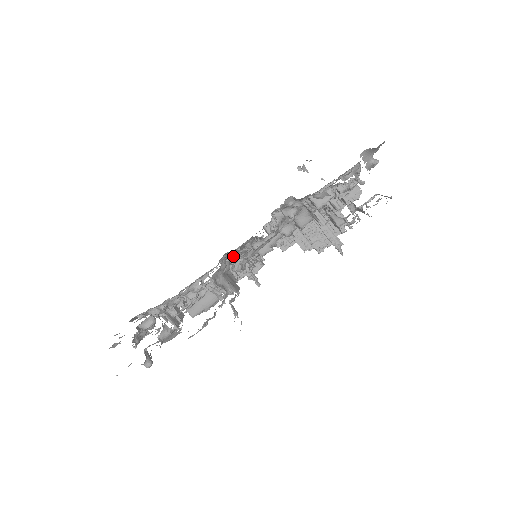
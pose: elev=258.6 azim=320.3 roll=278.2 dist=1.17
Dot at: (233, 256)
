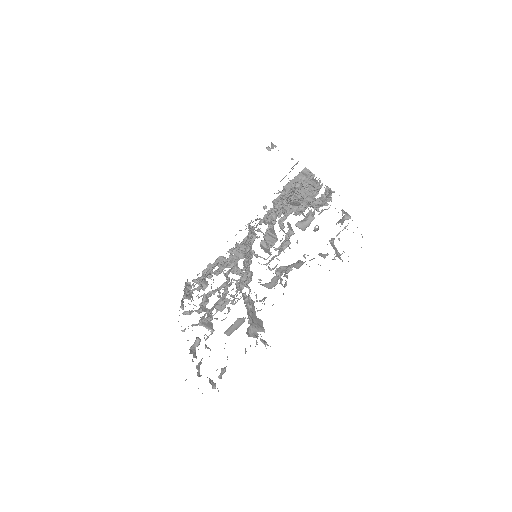
Dot at: occluded
